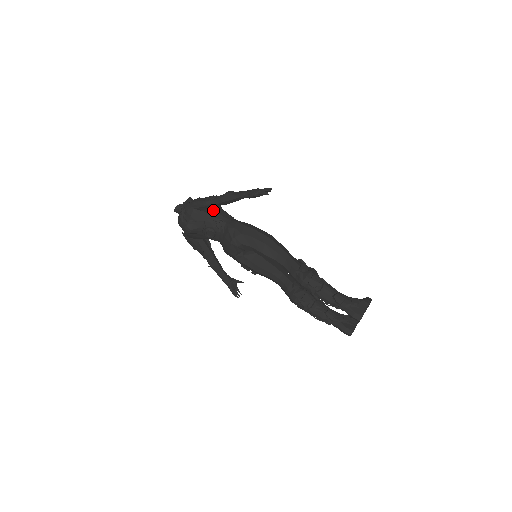
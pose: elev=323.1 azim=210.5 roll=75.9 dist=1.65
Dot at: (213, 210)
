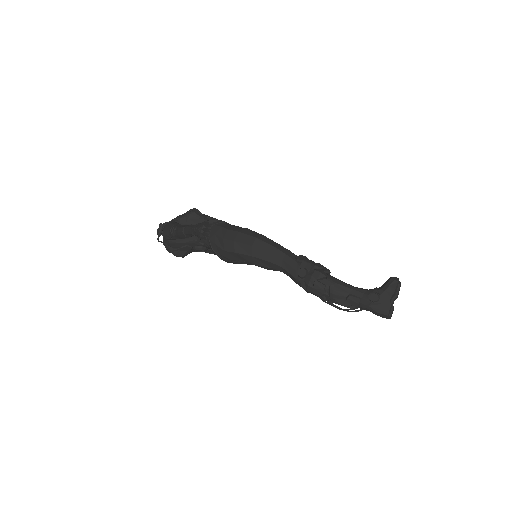
Dot at: occluded
